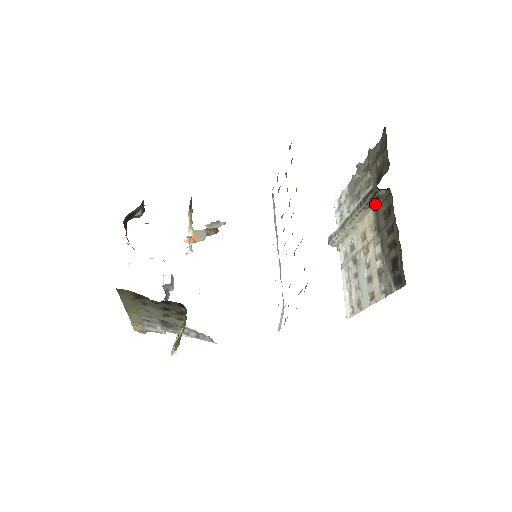
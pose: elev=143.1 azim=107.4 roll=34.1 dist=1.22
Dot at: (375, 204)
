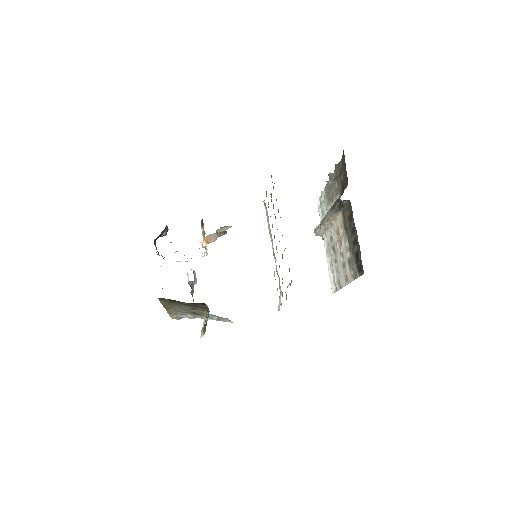
Dot at: (342, 209)
